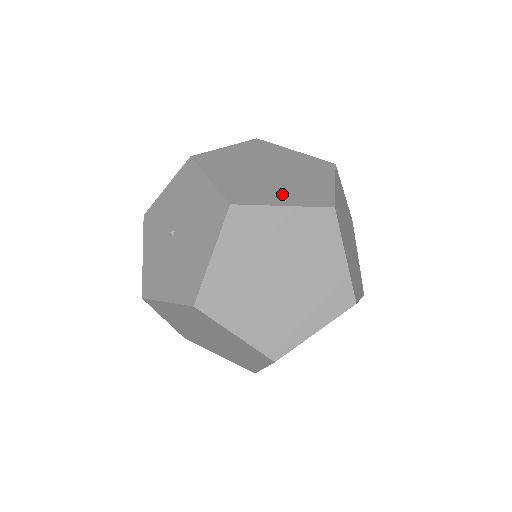
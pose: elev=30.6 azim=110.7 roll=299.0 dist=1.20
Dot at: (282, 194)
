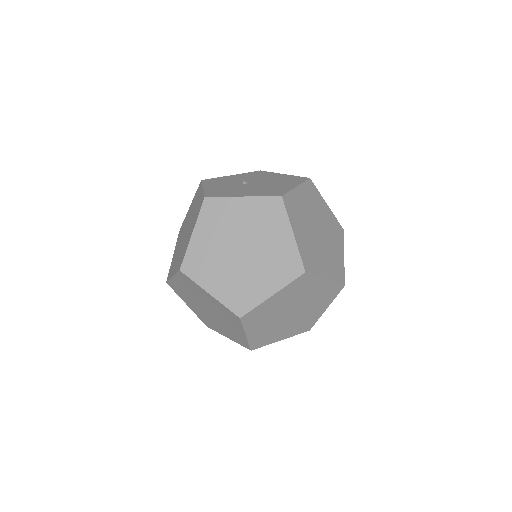
Dot at: occluded
